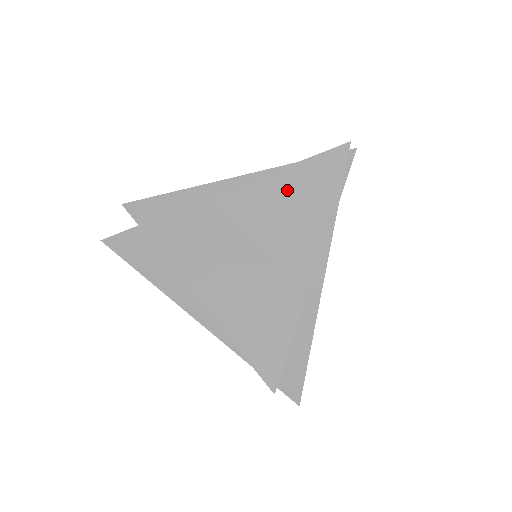
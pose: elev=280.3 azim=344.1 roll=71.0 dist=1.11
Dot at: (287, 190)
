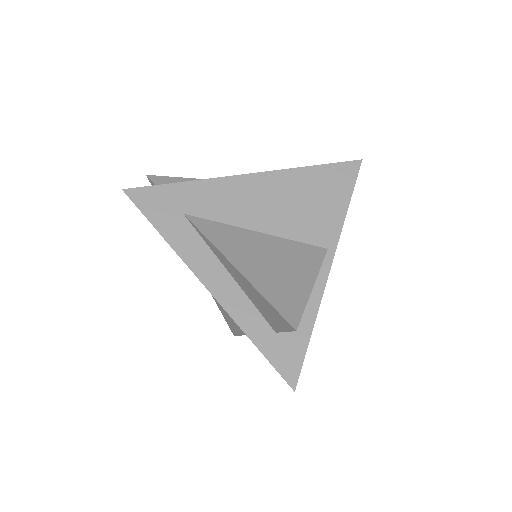
Dot at: (310, 182)
